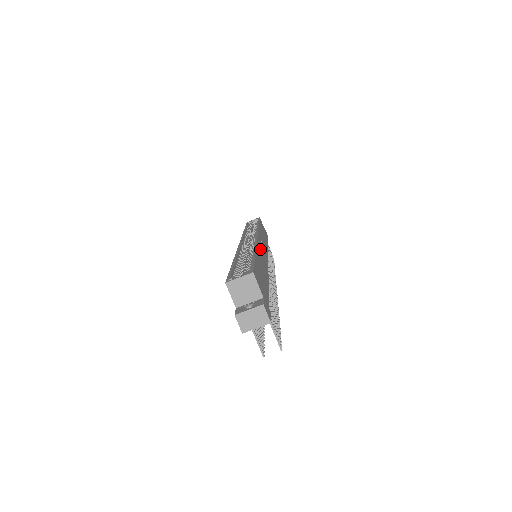
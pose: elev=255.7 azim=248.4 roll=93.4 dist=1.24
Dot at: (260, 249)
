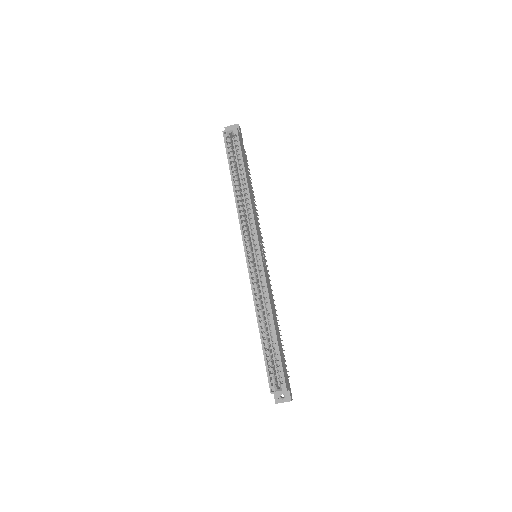
Dot at: (268, 284)
